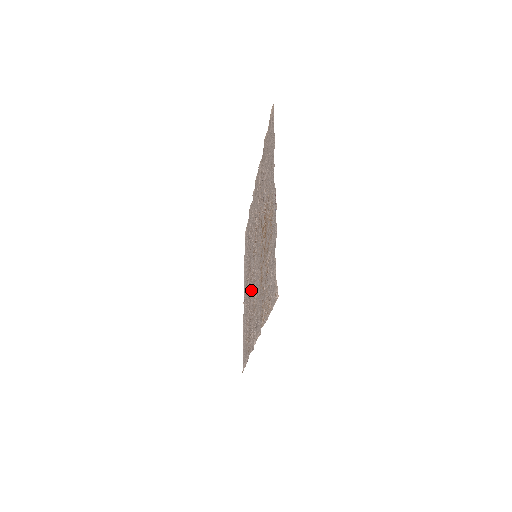
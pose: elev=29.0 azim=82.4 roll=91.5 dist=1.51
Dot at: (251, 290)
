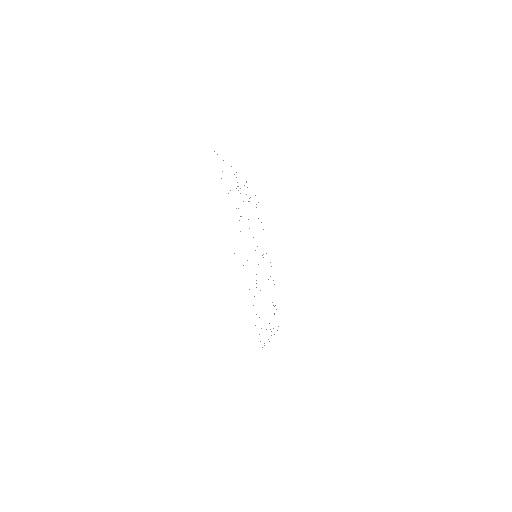
Dot at: occluded
